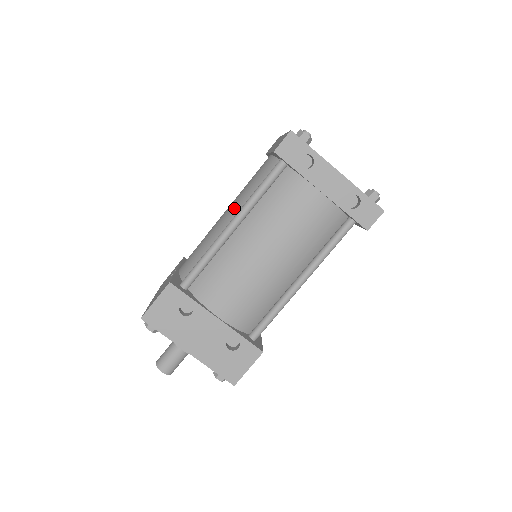
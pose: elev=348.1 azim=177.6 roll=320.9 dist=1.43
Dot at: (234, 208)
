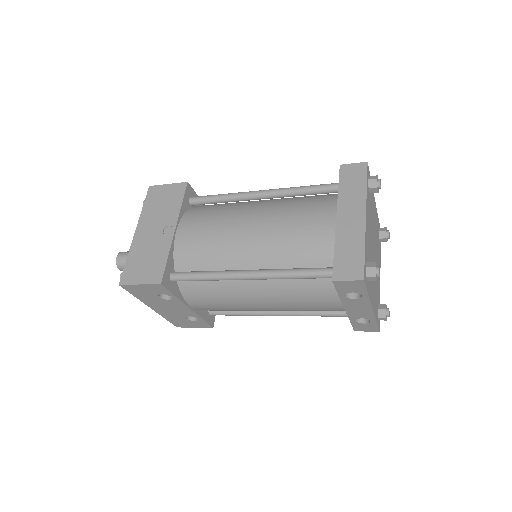
Dot at: (262, 248)
